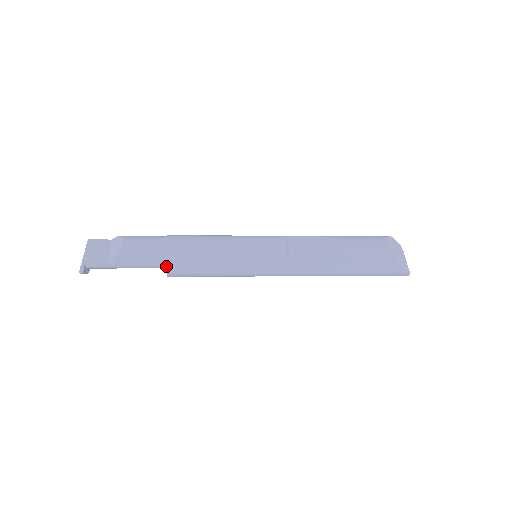
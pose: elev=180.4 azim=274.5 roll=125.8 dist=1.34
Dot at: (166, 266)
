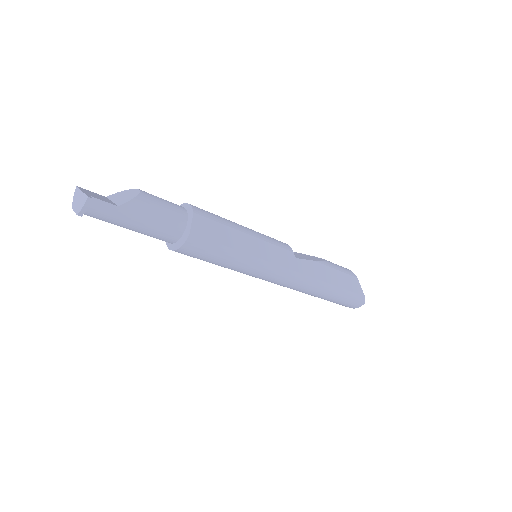
Dot at: (191, 224)
